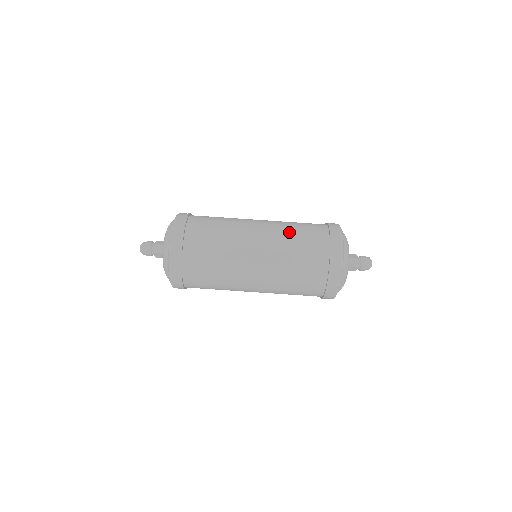
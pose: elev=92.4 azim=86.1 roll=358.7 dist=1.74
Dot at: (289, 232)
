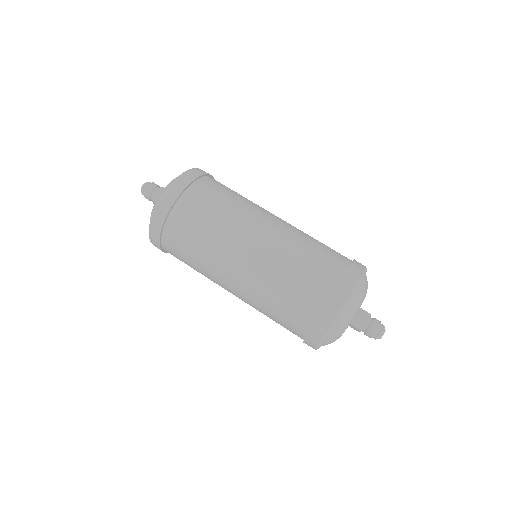
Dot at: (292, 256)
